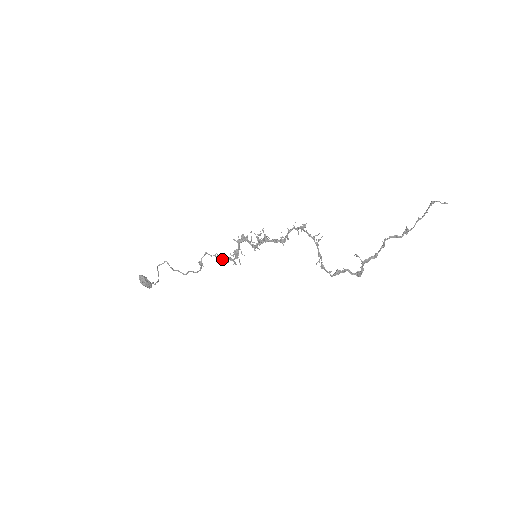
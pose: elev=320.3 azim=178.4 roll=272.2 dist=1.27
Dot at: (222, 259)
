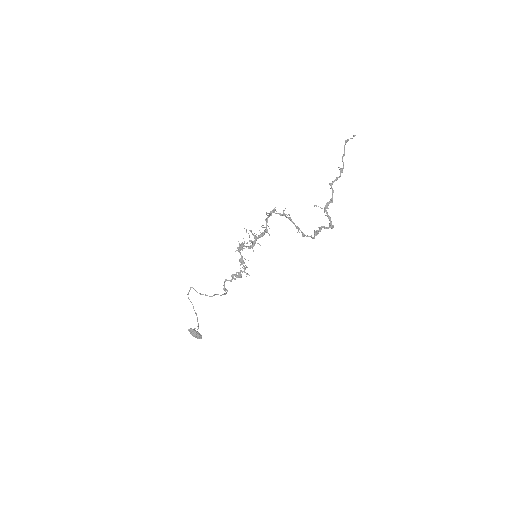
Dot at: (237, 276)
